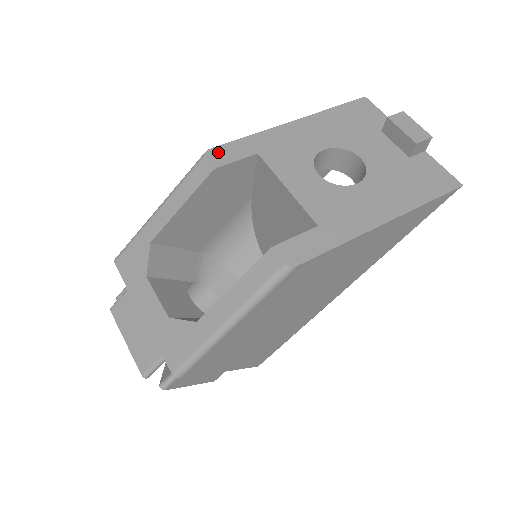
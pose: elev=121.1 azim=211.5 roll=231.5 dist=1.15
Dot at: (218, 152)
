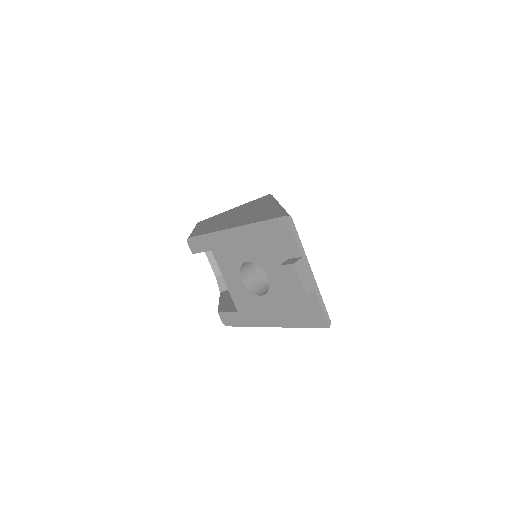
Dot at: (193, 242)
